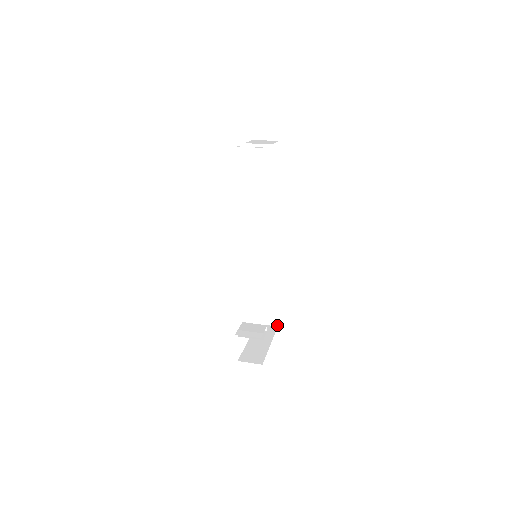
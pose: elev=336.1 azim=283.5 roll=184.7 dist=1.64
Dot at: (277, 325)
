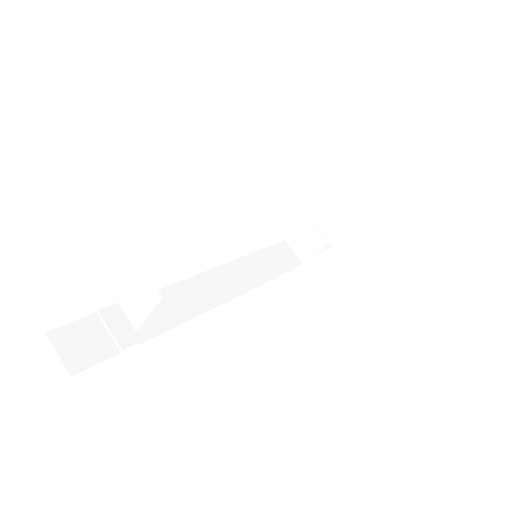
Dot at: (400, 184)
